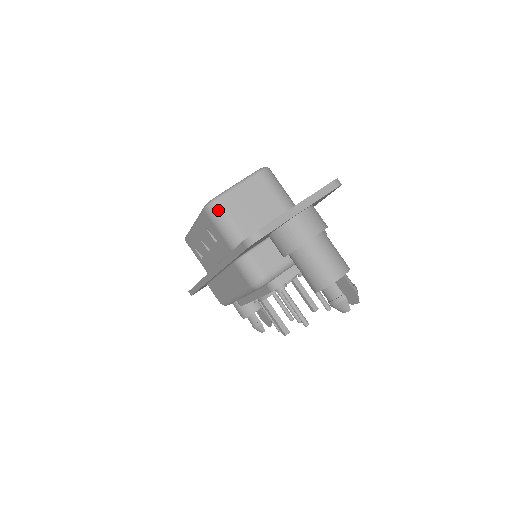
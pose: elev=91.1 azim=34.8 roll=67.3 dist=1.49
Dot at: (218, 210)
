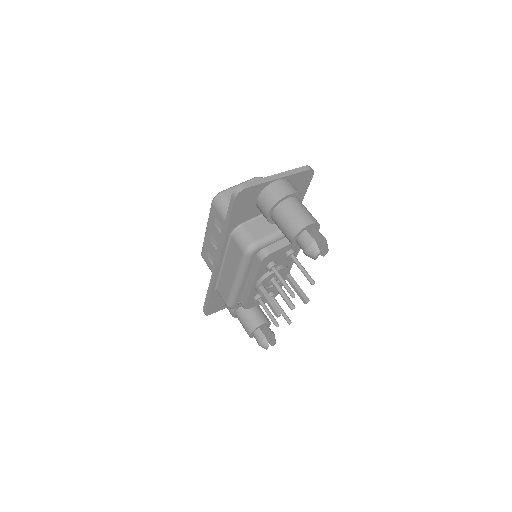
Dot at: (222, 199)
